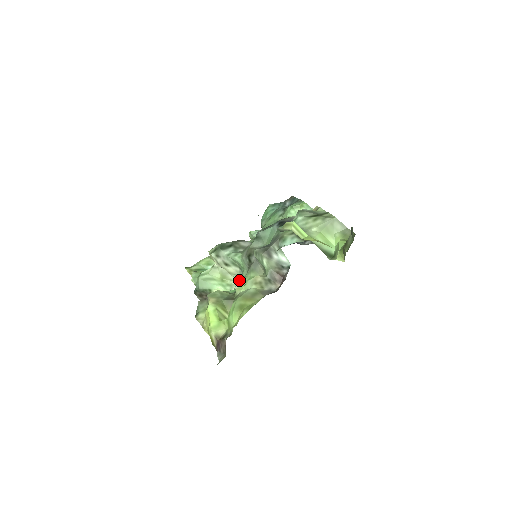
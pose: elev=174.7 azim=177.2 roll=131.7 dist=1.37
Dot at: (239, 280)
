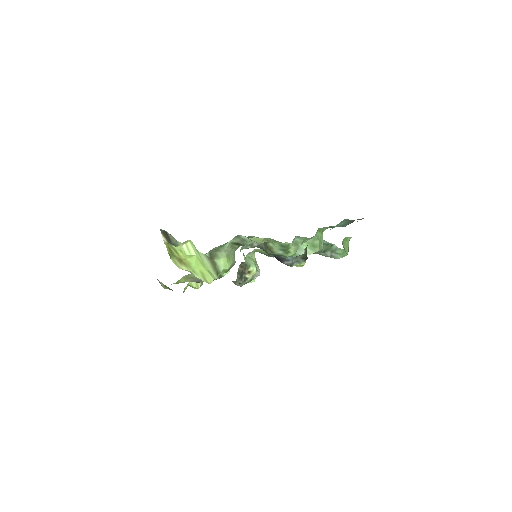
Dot at: occluded
